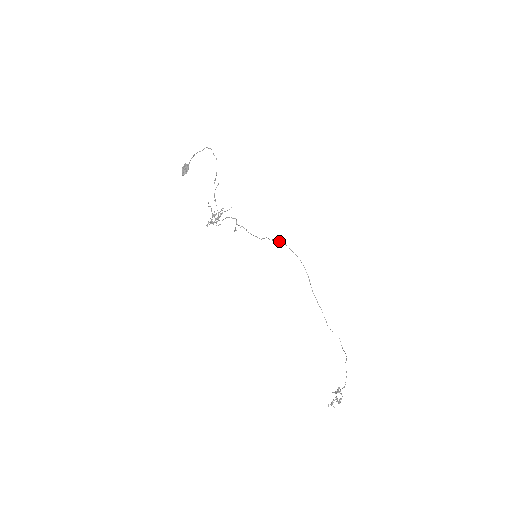
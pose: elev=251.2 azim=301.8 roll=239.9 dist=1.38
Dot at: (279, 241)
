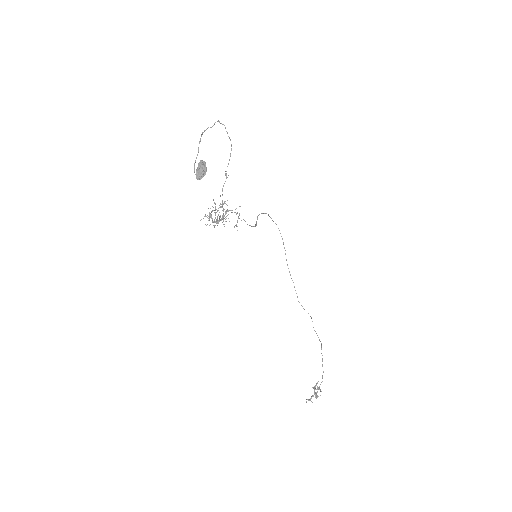
Dot at: (264, 213)
